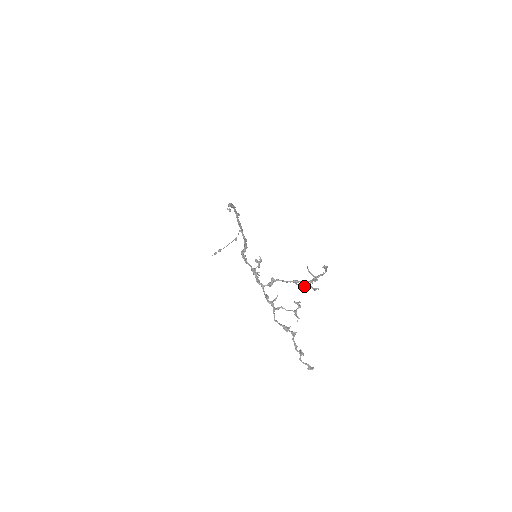
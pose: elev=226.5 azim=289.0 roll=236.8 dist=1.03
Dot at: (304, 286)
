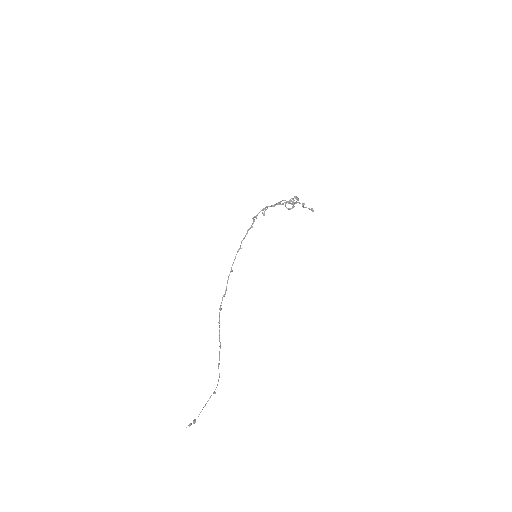
Dot at: (291, 208)
